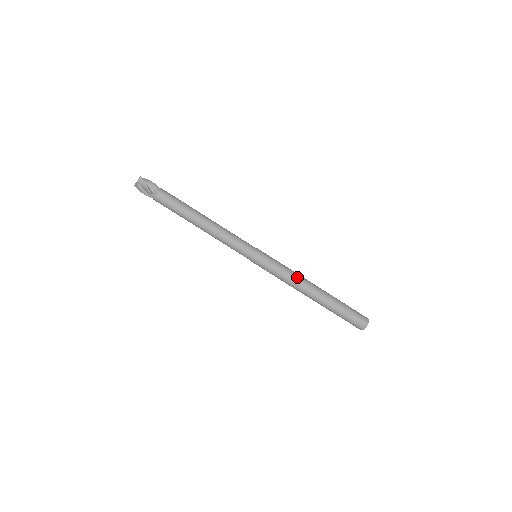
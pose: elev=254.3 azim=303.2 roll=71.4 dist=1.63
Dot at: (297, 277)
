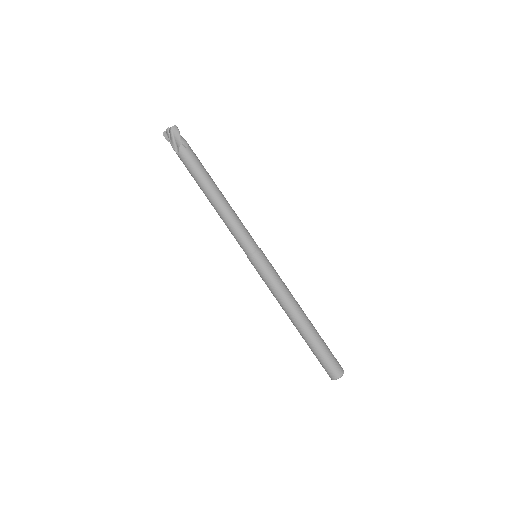
Dot at: occluded
